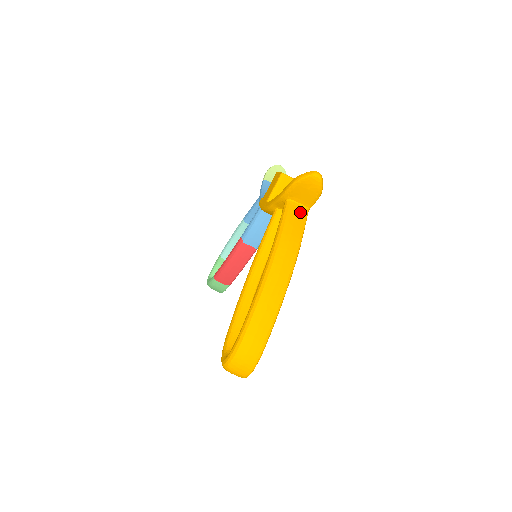
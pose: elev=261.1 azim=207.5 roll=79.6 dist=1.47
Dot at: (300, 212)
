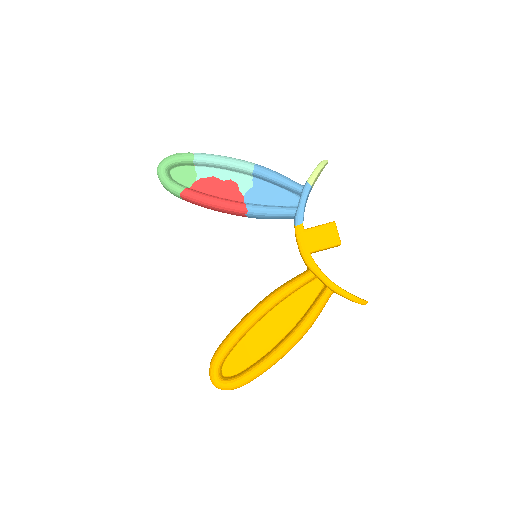
Dot at: occluded
